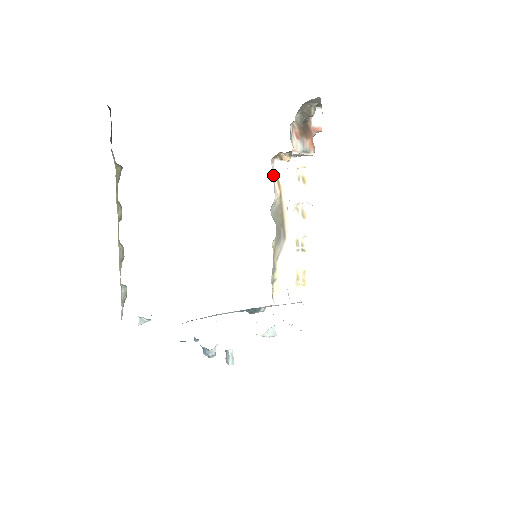
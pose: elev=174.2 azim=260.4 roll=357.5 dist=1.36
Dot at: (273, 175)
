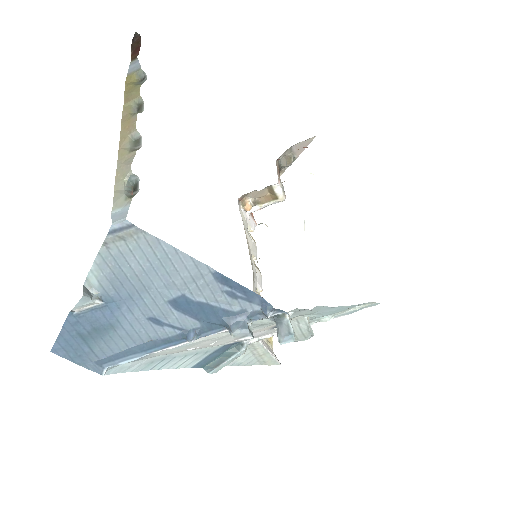
Dot at: occluded
